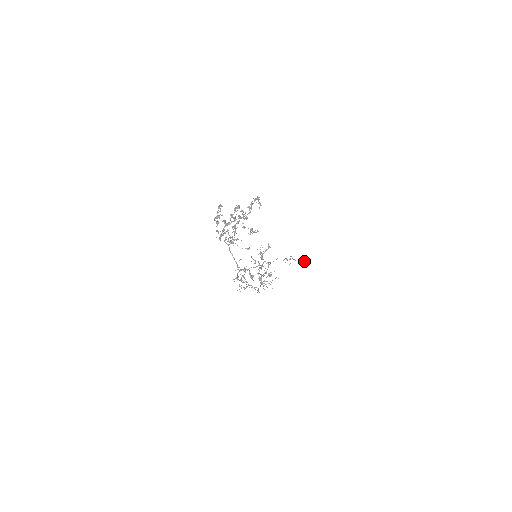
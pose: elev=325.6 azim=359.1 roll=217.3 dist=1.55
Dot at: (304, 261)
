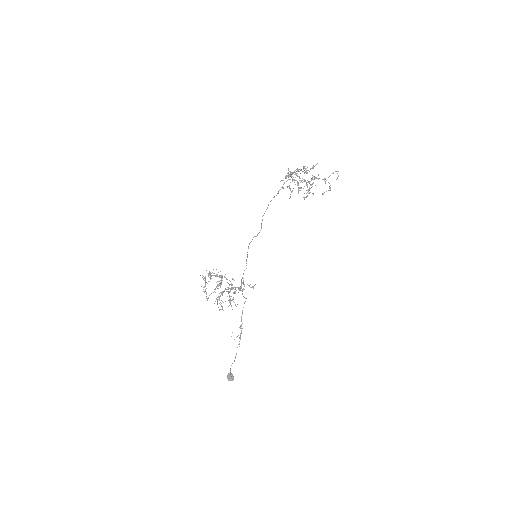
Dot at: (231, 373)
